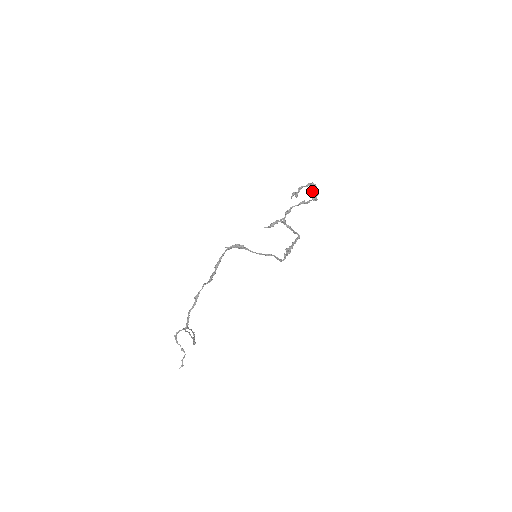
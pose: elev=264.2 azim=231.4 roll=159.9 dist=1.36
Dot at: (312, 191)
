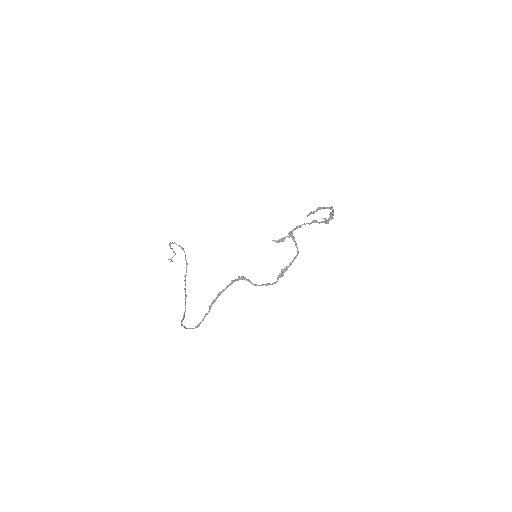
Dot at: (327, 221)
